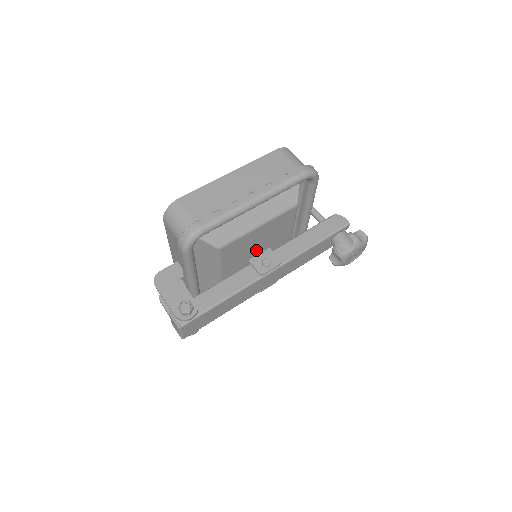
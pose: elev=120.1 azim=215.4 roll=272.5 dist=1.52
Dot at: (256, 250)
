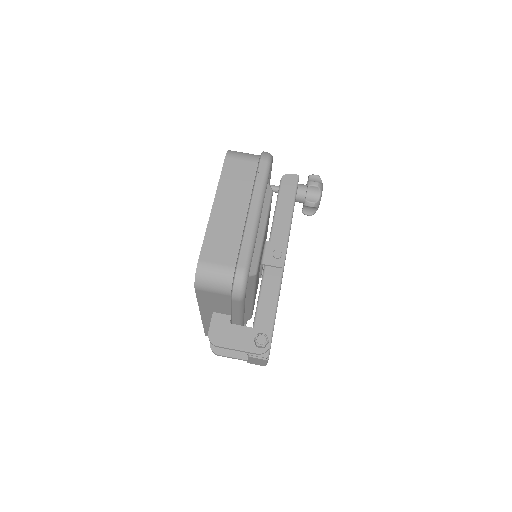
Dot at: occluded
